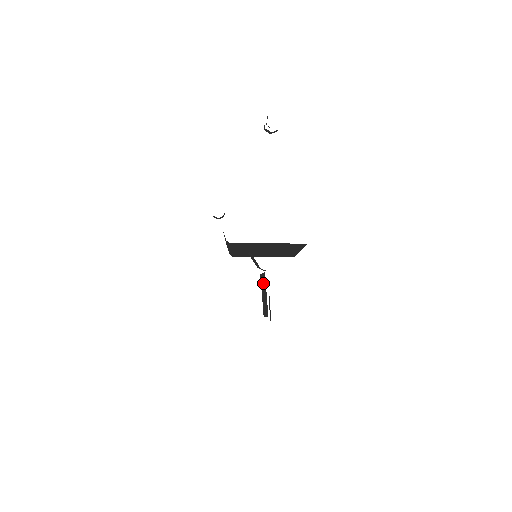
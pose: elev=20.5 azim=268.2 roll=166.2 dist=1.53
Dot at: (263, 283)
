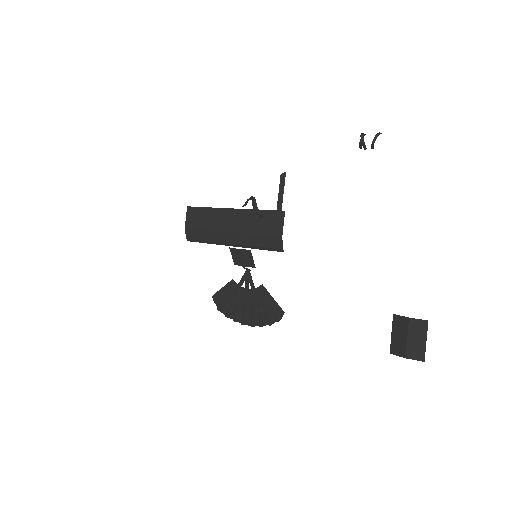
Dot at: (418, 329)
